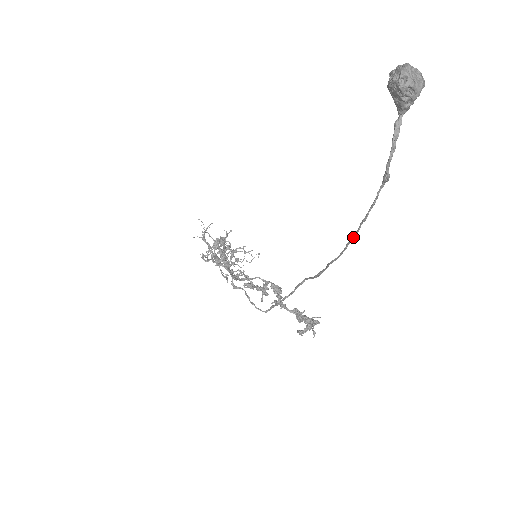
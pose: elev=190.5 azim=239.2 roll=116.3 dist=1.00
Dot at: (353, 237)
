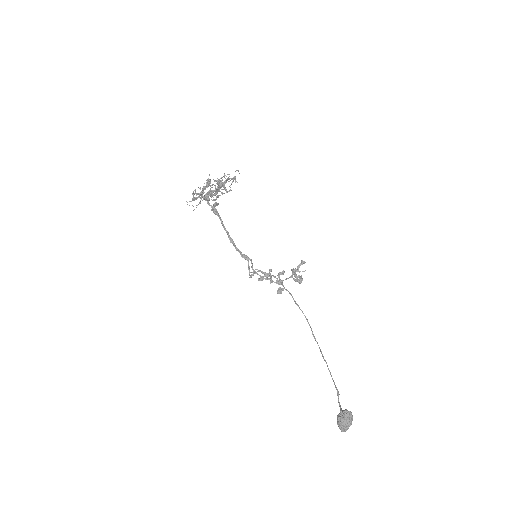
Dot at: (325, 361)
